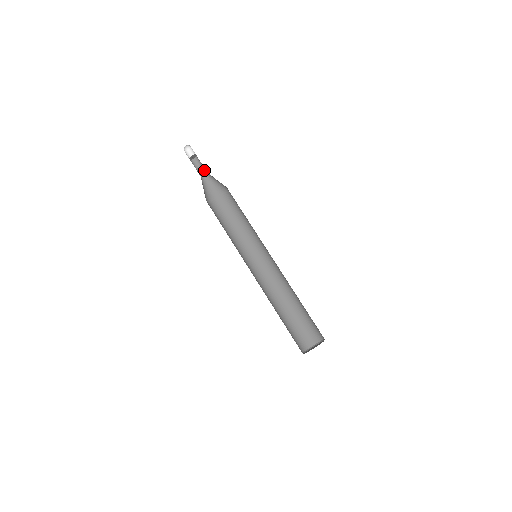
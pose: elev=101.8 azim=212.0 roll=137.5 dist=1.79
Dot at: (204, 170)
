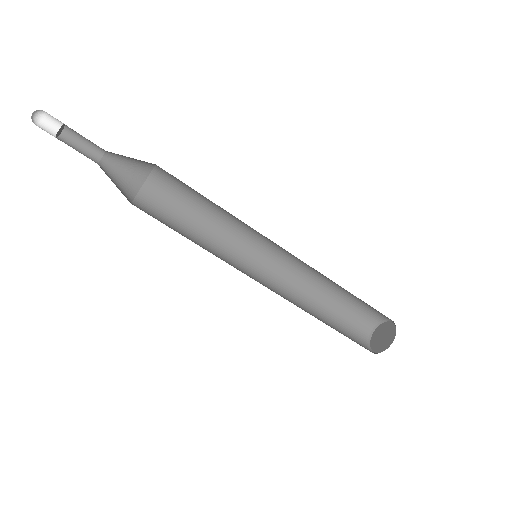
Dot at: (95, 145)
